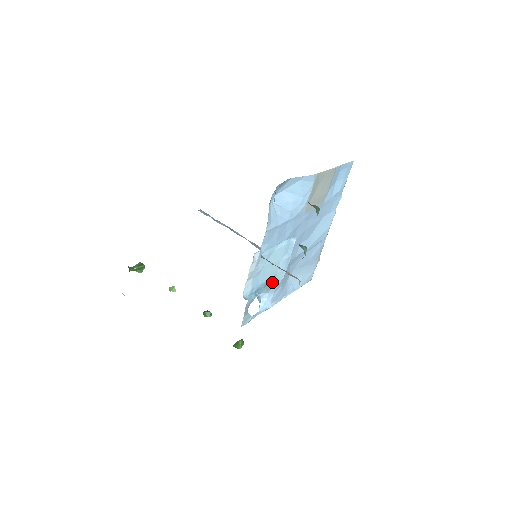
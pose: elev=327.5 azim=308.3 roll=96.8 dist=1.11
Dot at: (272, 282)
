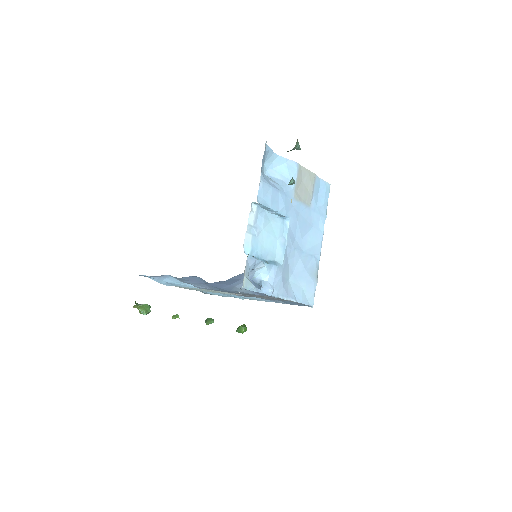
Dot at: (271, 262)
